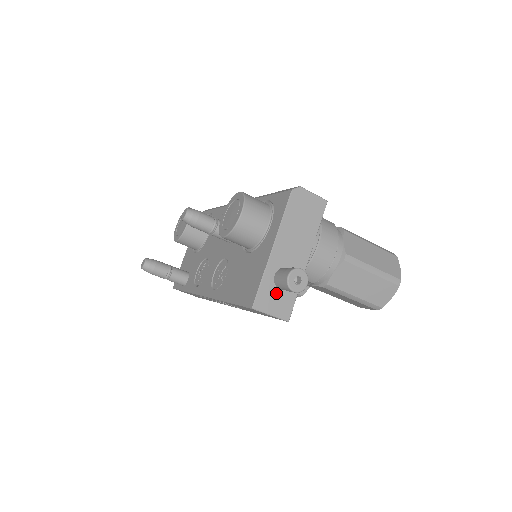
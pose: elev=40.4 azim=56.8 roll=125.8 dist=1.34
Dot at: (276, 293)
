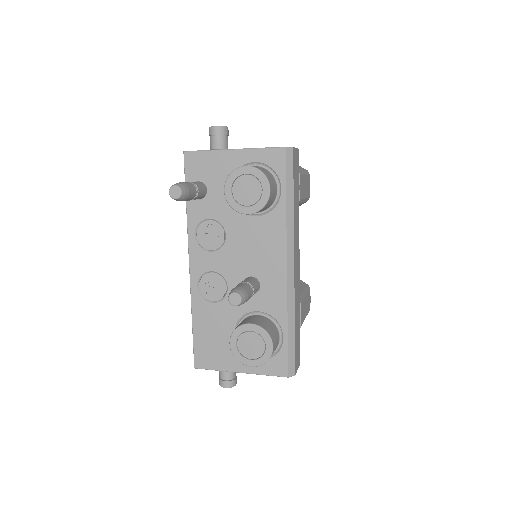
Dot at: occluded
